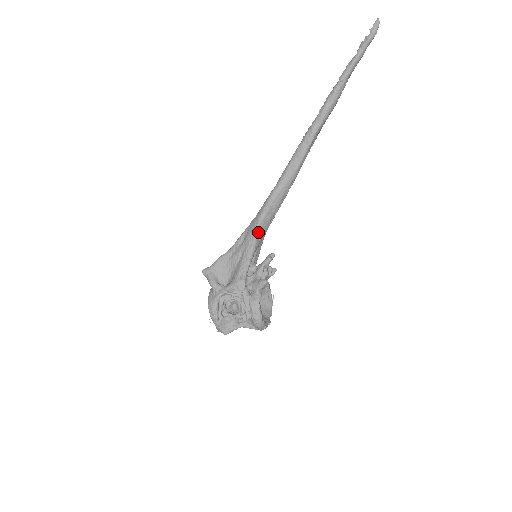
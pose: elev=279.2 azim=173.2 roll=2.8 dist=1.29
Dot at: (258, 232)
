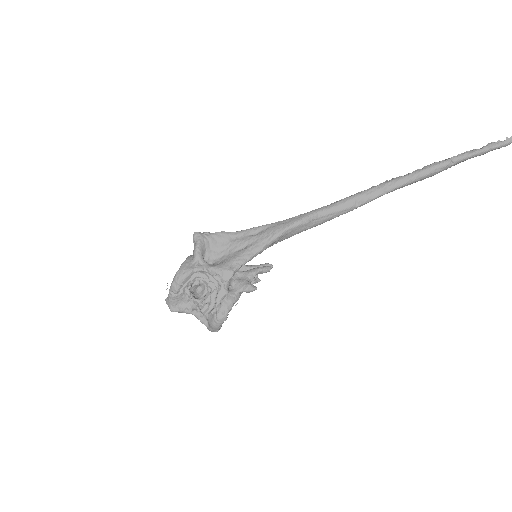
Dot at: (279, 236)
